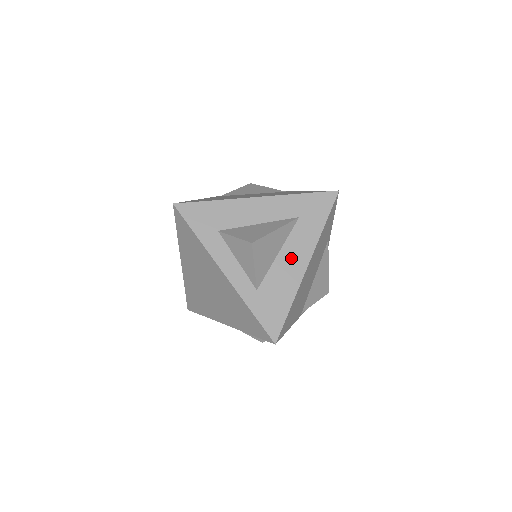
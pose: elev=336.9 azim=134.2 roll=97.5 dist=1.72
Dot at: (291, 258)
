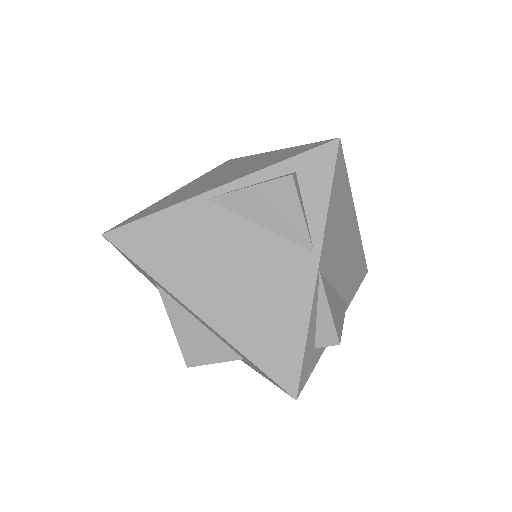
Dot at: occluded
